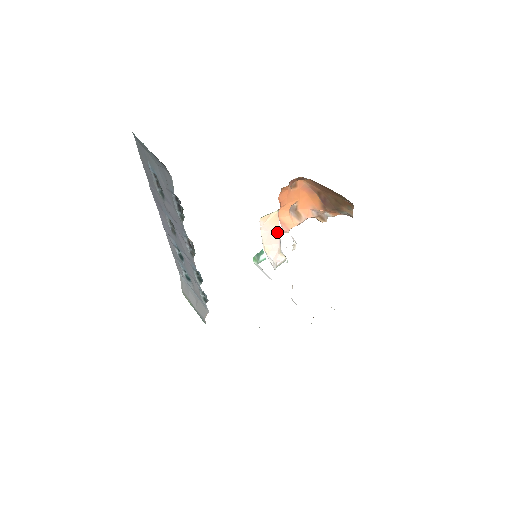
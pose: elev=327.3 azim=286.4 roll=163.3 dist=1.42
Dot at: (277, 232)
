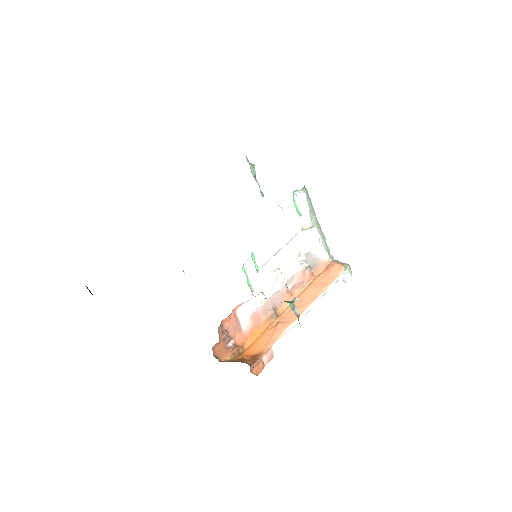
Dot at: occluded
